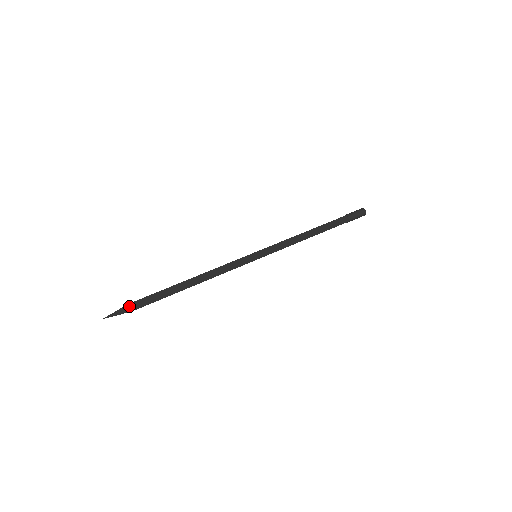
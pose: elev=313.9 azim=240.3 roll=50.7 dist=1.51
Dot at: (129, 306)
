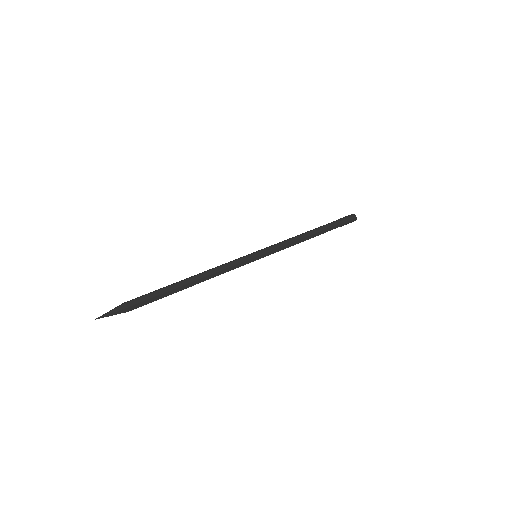
Dot at: (124, 303)
